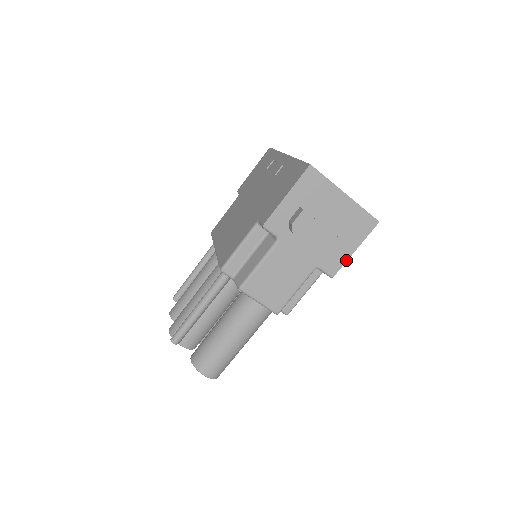
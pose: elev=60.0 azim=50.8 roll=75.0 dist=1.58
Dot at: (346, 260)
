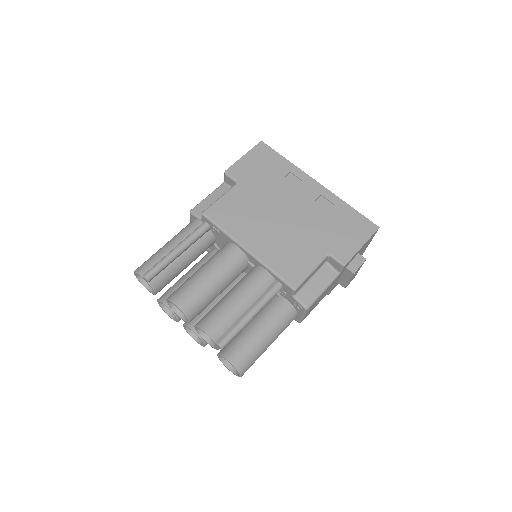
Dot at: occluded
